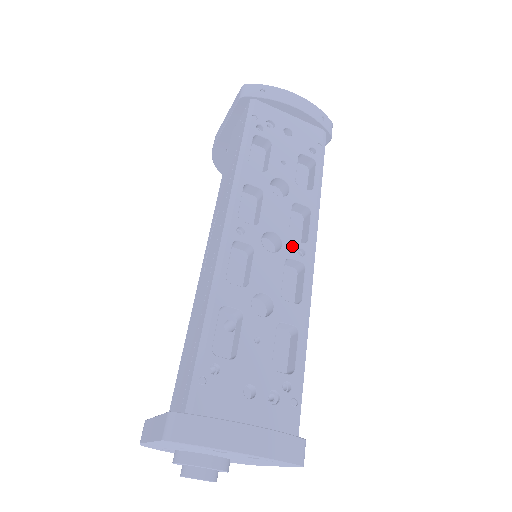
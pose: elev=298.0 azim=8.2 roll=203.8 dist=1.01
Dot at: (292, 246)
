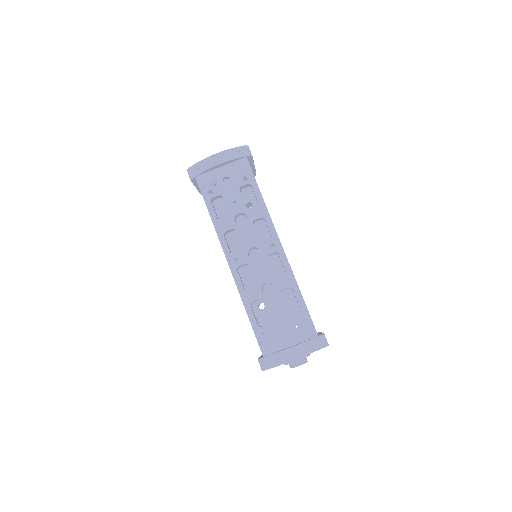
Dot at: (265, 247)
